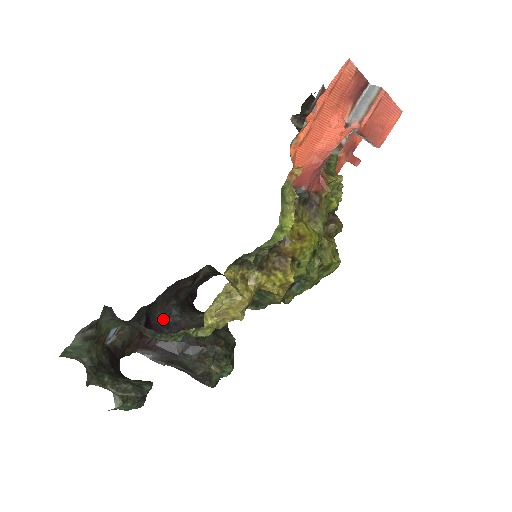
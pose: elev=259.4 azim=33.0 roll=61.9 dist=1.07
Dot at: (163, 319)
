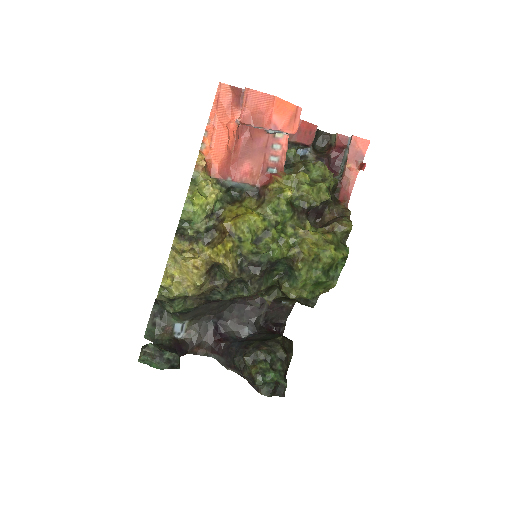
Dot at: (235, 334)
